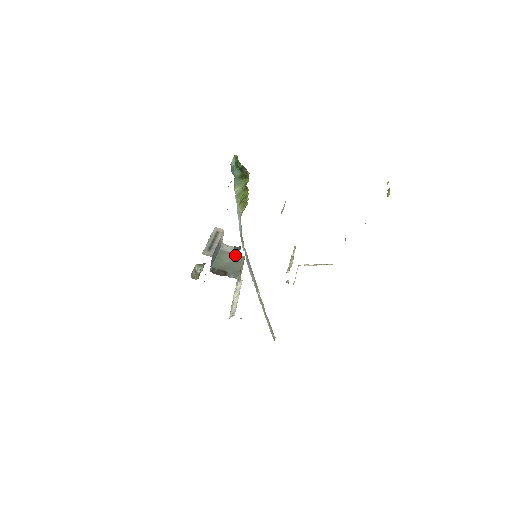
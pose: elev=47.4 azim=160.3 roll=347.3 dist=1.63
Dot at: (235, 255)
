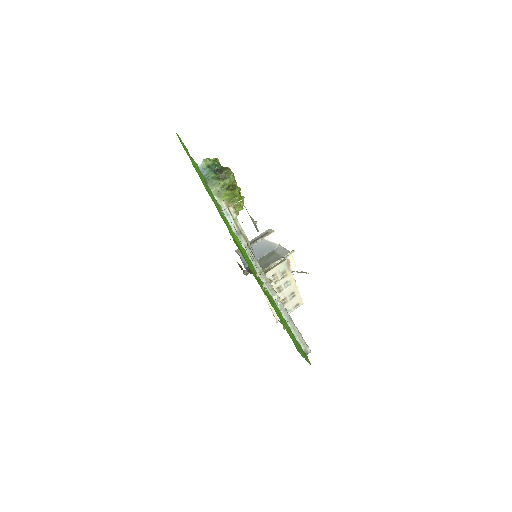
Dot at: (279, 257)
